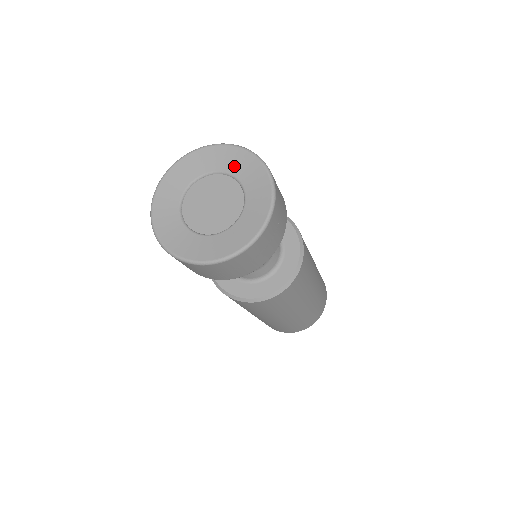
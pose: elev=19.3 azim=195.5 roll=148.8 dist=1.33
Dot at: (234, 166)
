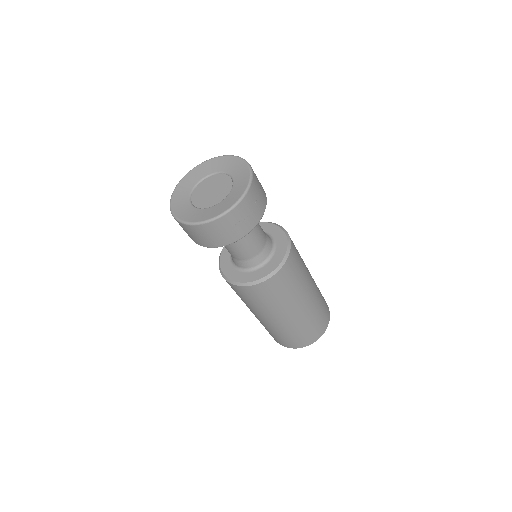
Dot at: (203, 173)
